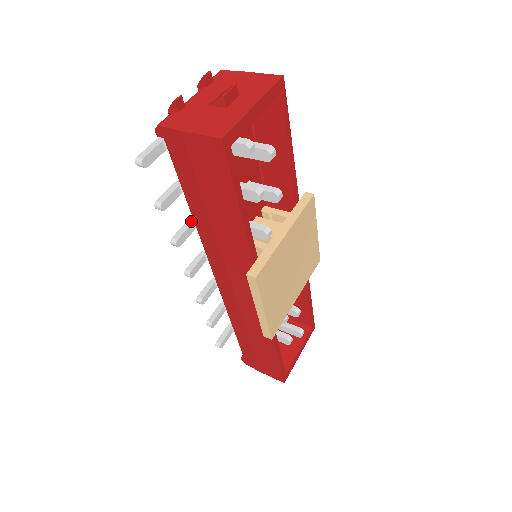
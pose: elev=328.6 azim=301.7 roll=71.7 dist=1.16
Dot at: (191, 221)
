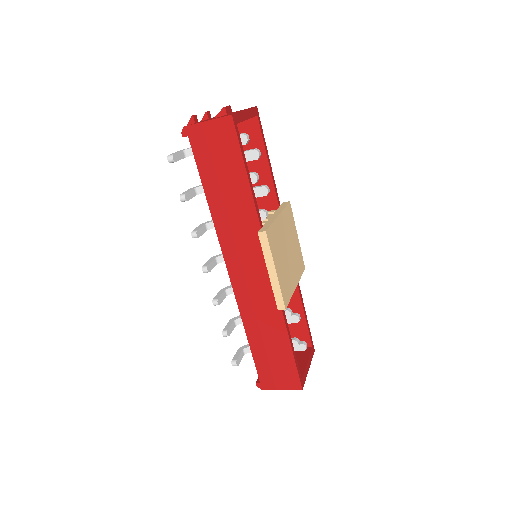
Dot at: (203, 223)
